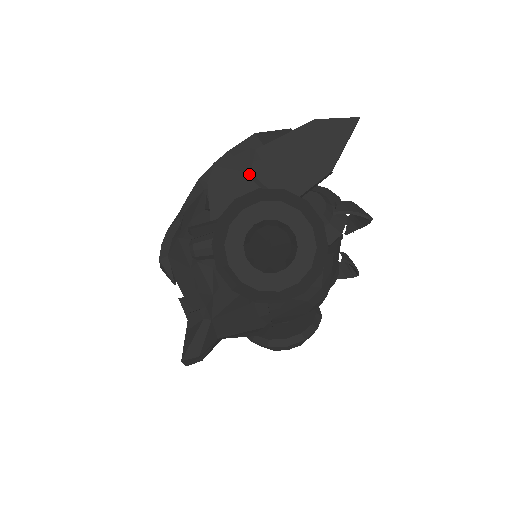
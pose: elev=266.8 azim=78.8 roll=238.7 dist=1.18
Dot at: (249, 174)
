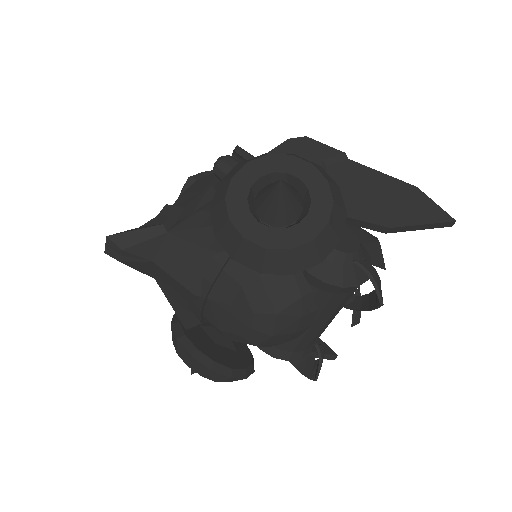
Dot at: (324, 165)
